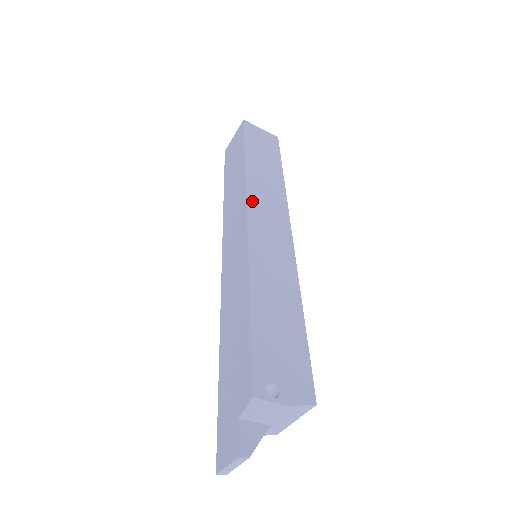
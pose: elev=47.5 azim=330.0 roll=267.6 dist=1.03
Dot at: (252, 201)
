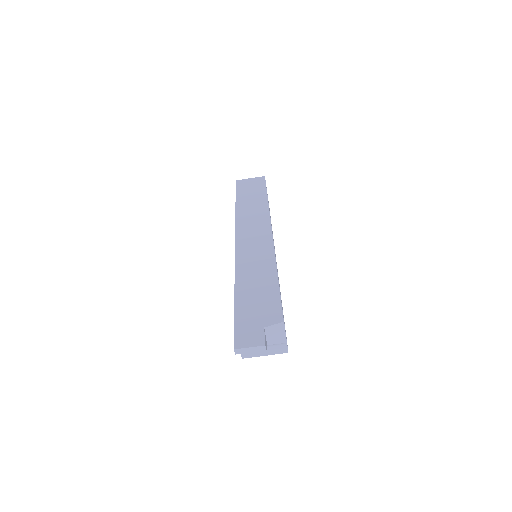
Dot at: occluded
